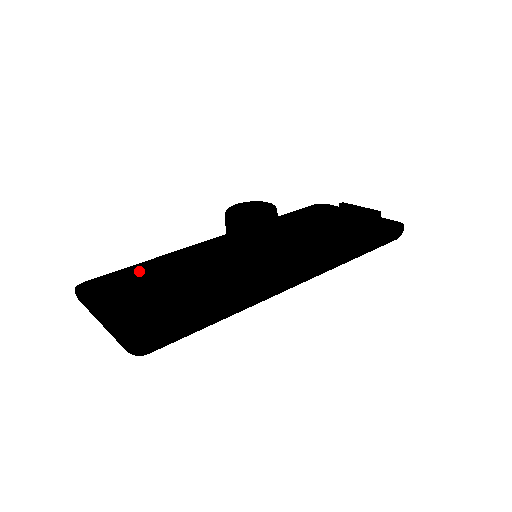
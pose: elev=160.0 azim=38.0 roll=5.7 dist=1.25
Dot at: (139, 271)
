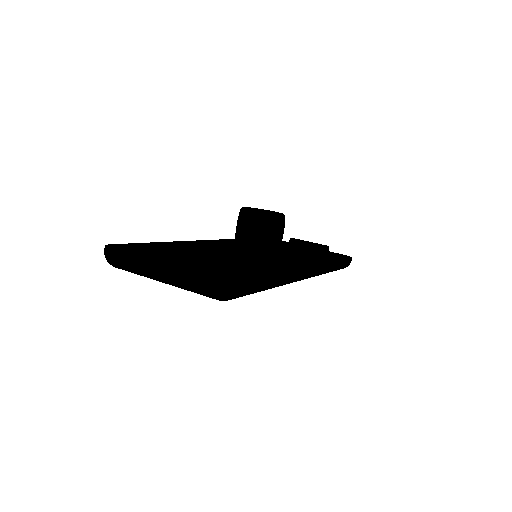
Dot at: (161, 246)
